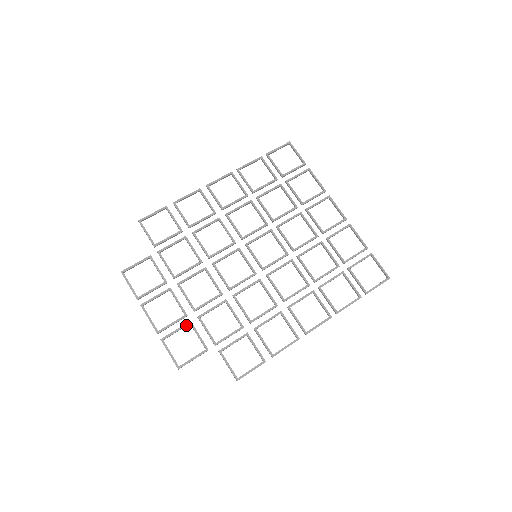
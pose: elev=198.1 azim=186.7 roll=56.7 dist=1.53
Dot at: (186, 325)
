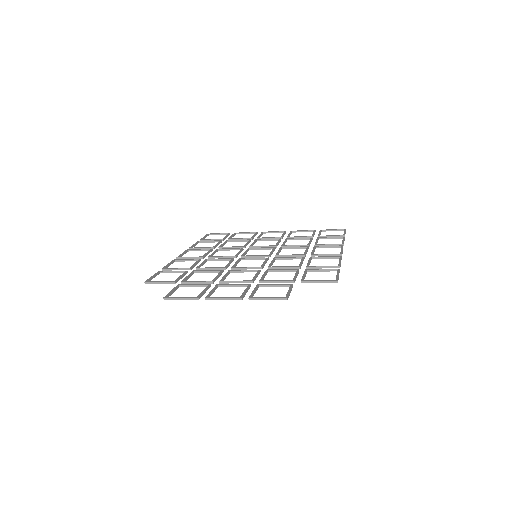
Dot at: (257, 286)
